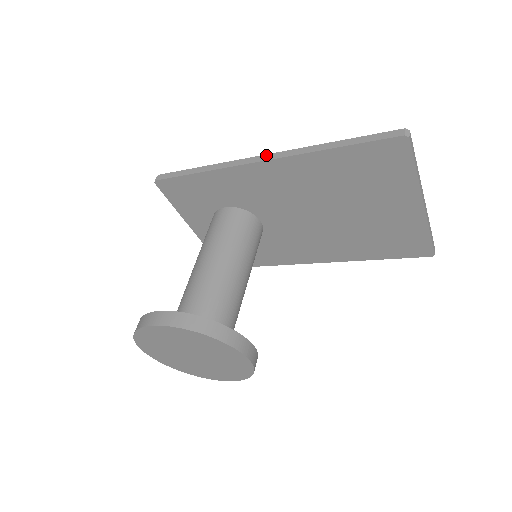
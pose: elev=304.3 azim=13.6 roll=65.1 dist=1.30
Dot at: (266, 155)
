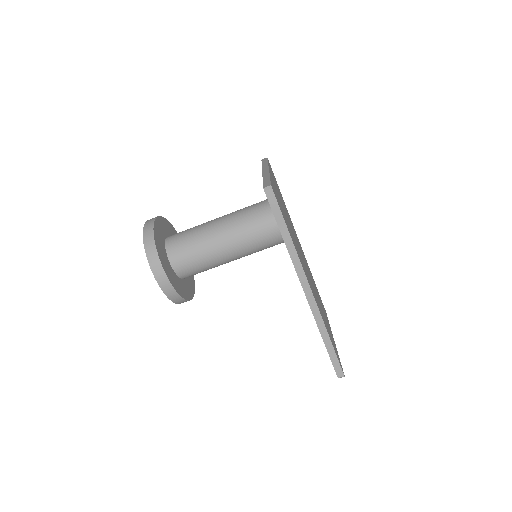
Dot at: (311, 294)
